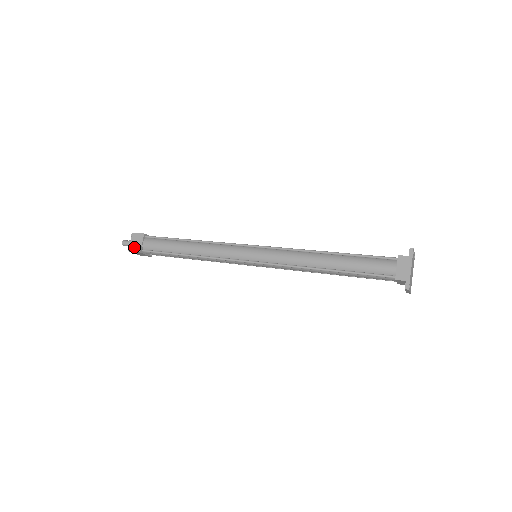
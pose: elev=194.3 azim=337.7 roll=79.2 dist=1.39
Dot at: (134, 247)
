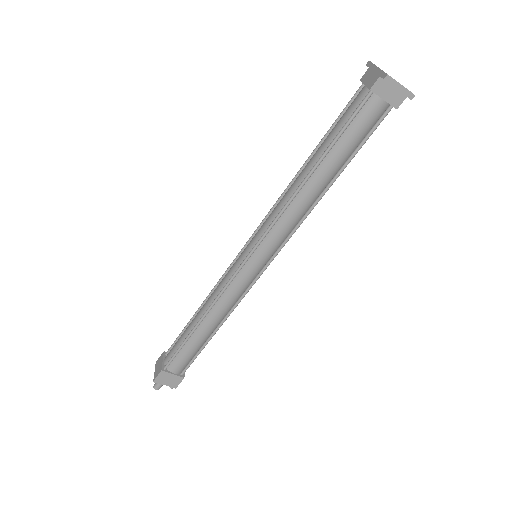
Dot at: (157, 372)
